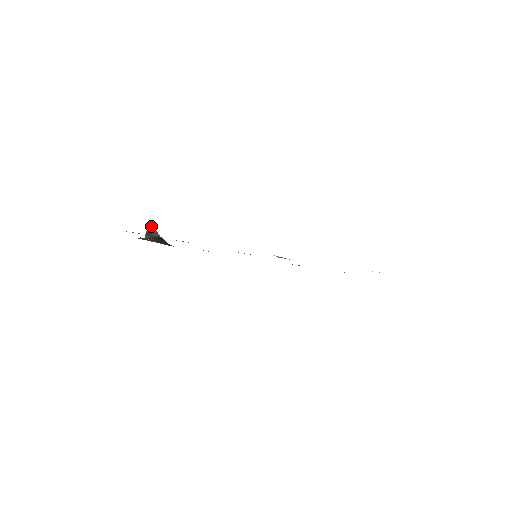
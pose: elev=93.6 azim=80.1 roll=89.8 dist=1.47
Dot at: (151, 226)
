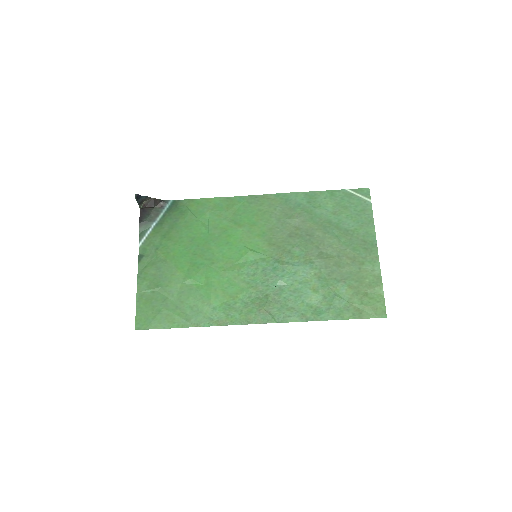
Dot at: (138, 196)
